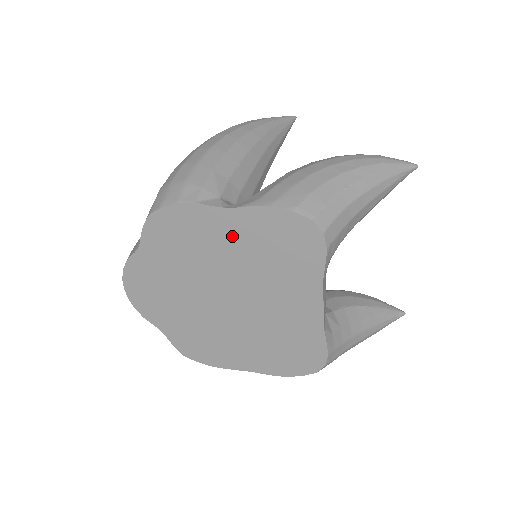
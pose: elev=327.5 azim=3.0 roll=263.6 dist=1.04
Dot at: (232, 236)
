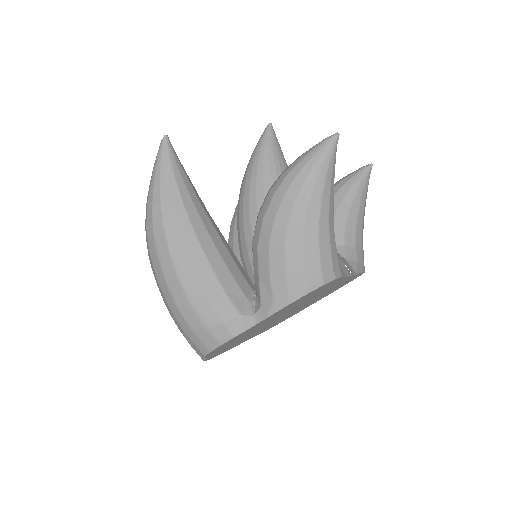
Dot at: occluded
